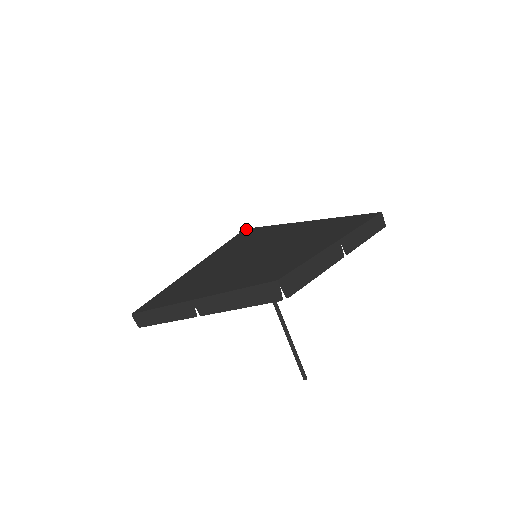
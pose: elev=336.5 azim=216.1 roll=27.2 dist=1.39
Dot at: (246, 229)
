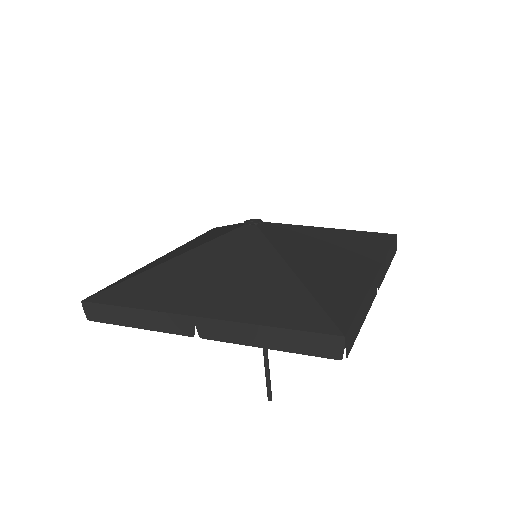
Dot at: (256, 223)
